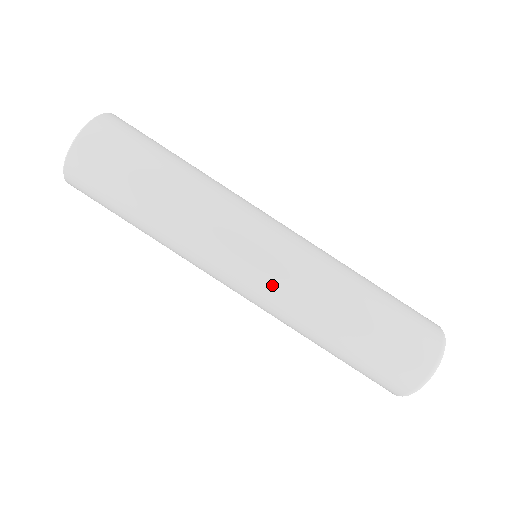
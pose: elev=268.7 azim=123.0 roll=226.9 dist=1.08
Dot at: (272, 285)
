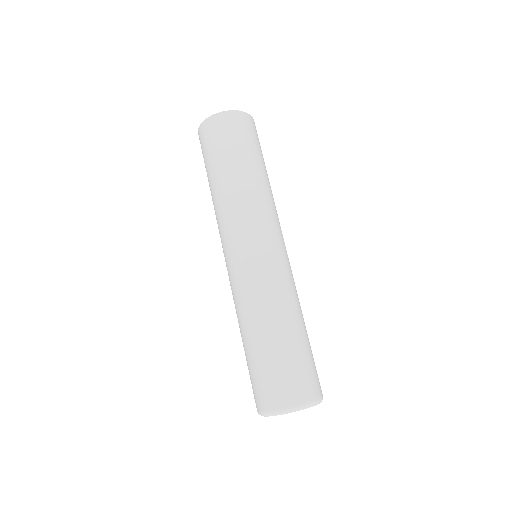
Dot at: (231, 279)
